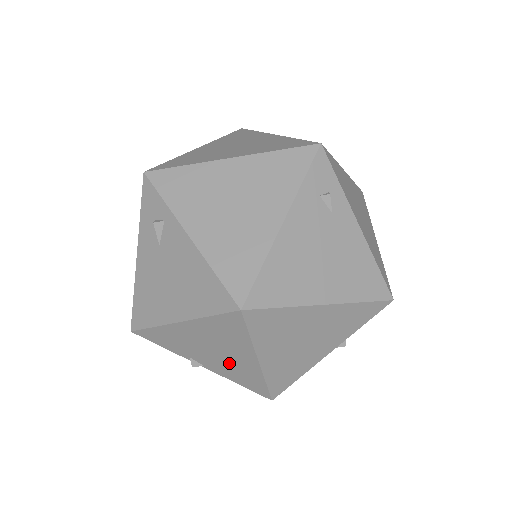
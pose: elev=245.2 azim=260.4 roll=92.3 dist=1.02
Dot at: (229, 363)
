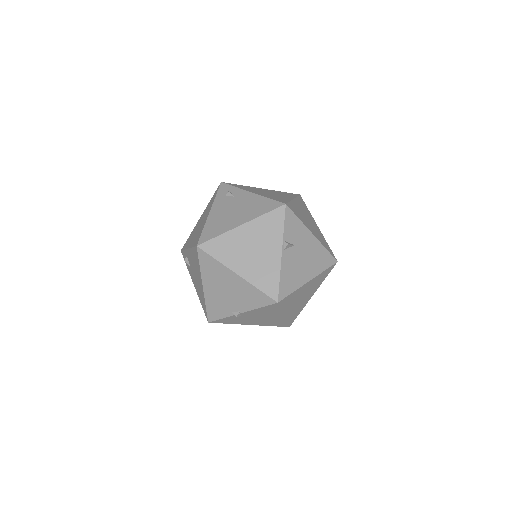
Dot at: (238, 293)
